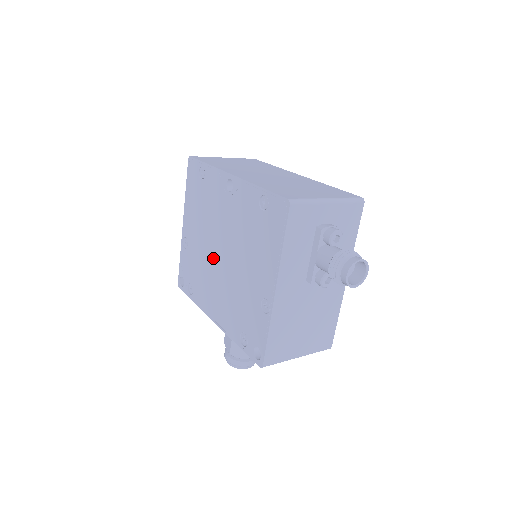
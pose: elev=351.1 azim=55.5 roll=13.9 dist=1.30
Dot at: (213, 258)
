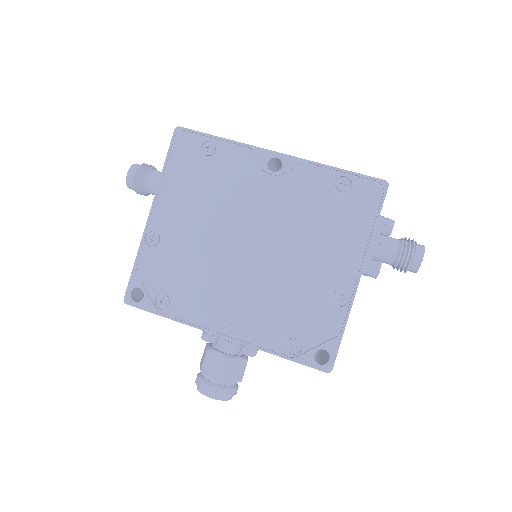
Dot at: (229, 254)
